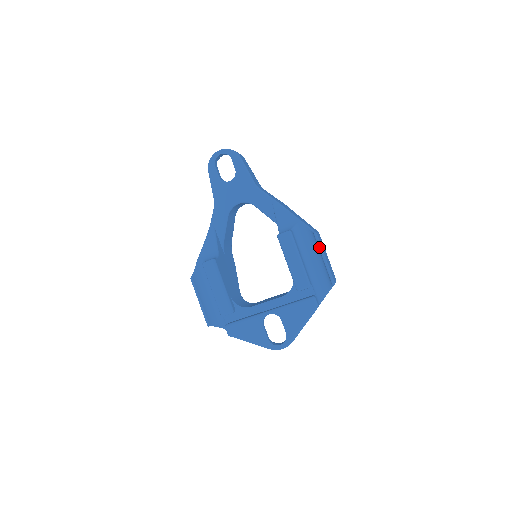
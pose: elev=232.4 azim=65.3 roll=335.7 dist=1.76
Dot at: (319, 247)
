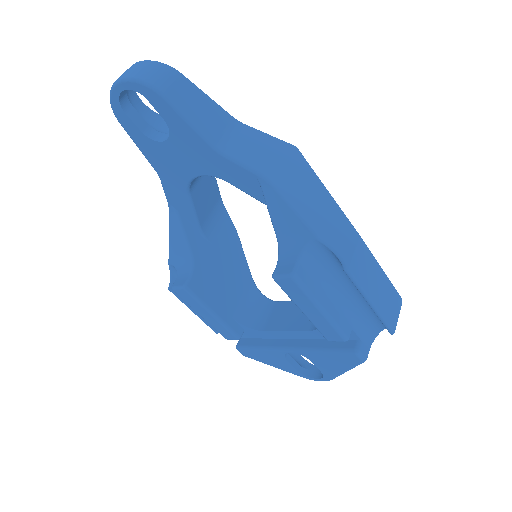
Dot at: (357, 289)
